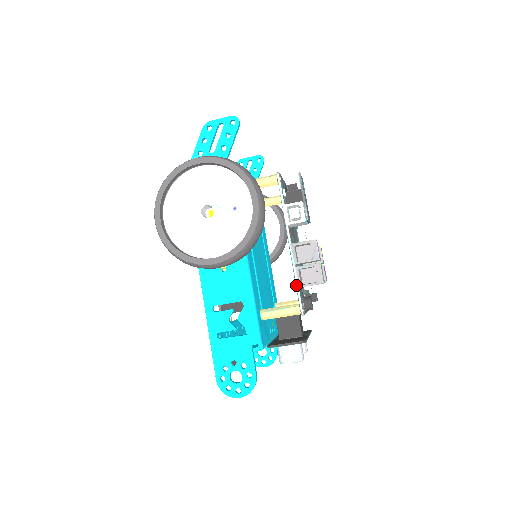
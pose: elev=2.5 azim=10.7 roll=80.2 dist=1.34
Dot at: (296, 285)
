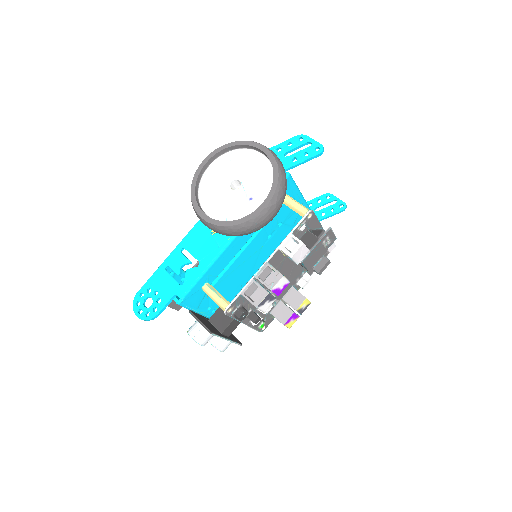
Dot at: (241, 290)
